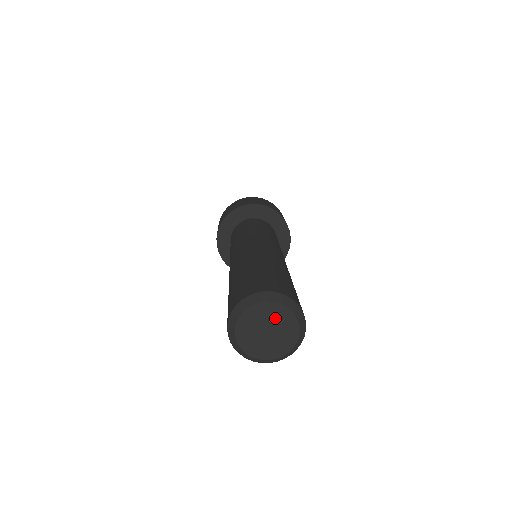
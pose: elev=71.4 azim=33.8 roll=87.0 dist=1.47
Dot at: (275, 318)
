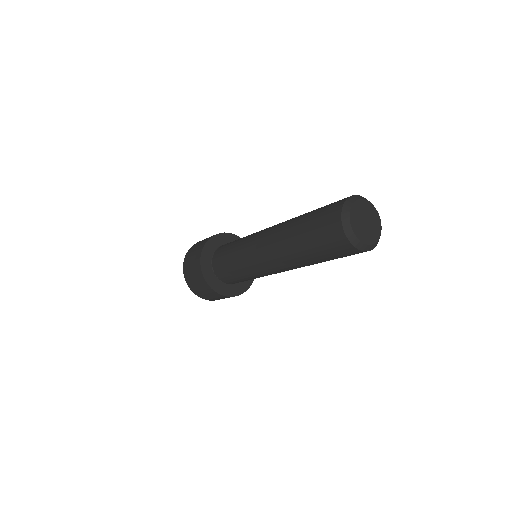
Dot at: (372, 217)
